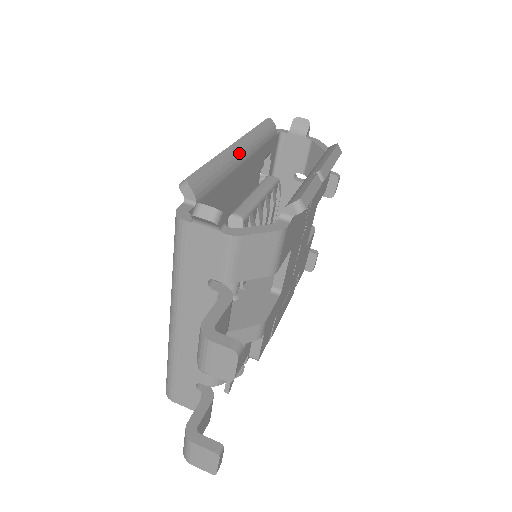
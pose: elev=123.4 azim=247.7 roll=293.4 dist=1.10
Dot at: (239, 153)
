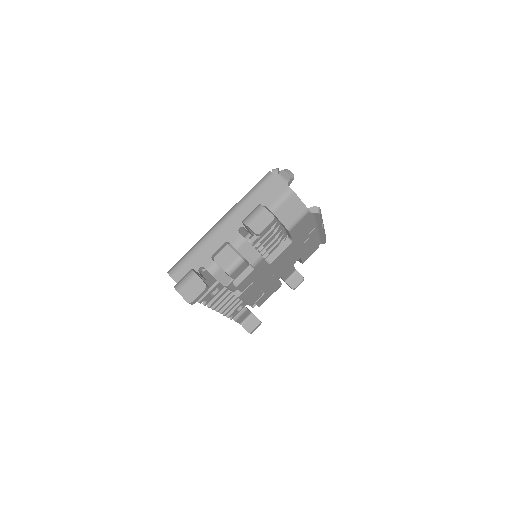
Dot at: occluded
